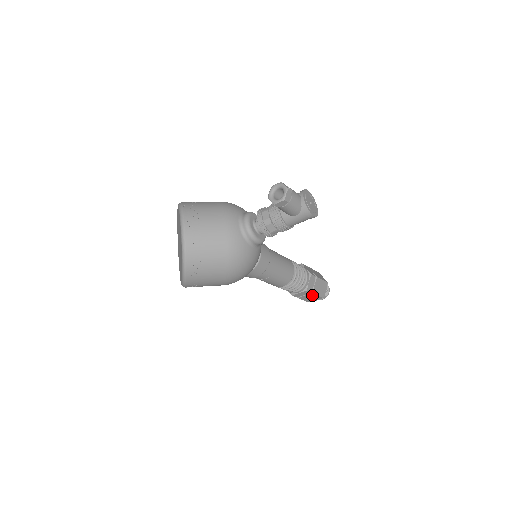
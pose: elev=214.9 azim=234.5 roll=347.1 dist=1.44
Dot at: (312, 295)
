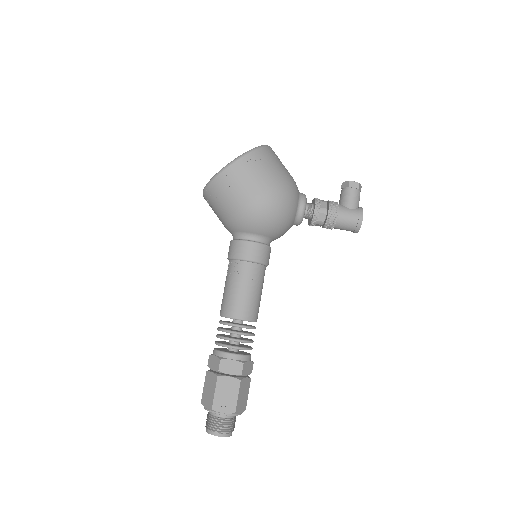
Dot at: (235, 387)
